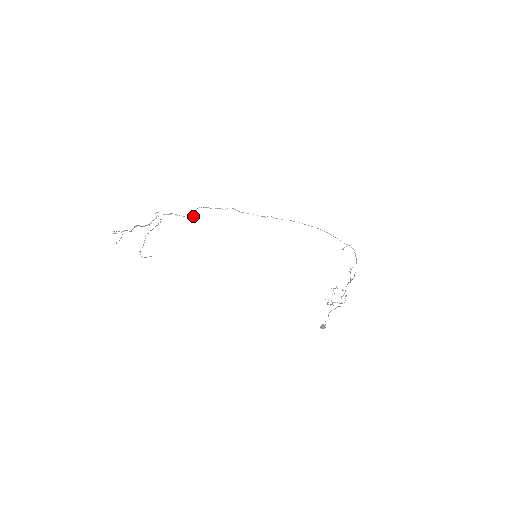
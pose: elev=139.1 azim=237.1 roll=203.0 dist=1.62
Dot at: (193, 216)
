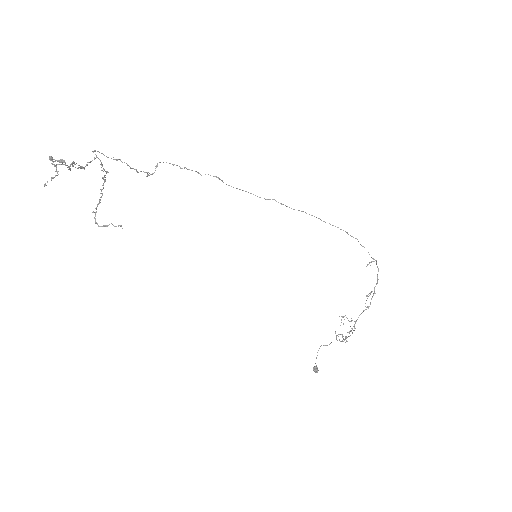
Dot at: occluded
